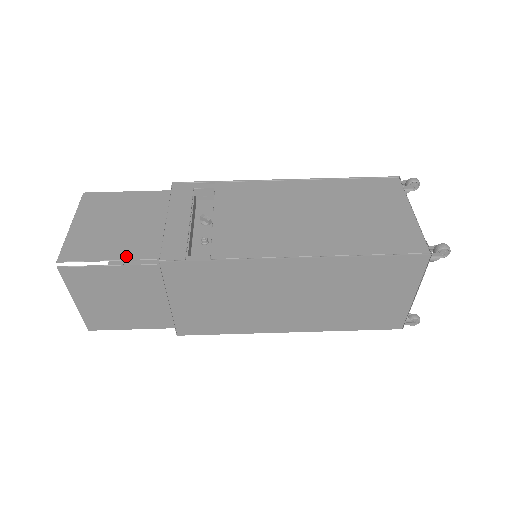
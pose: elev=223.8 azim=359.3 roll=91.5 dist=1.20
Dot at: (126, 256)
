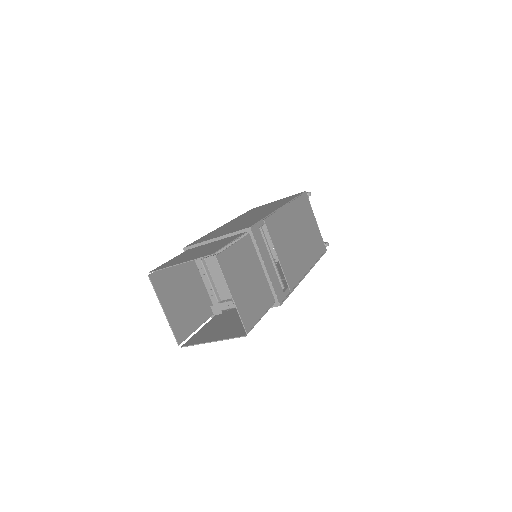
Dot at: (266, 308)
